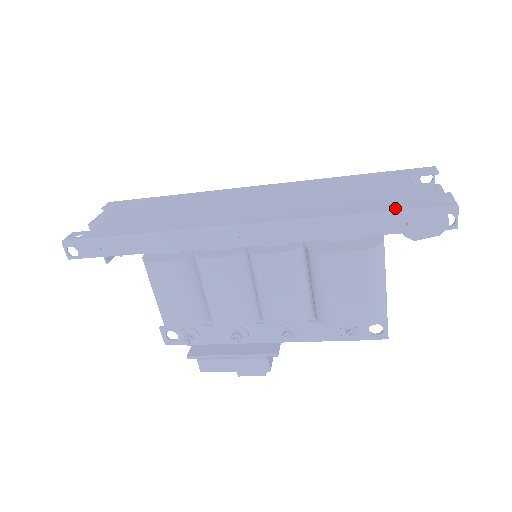
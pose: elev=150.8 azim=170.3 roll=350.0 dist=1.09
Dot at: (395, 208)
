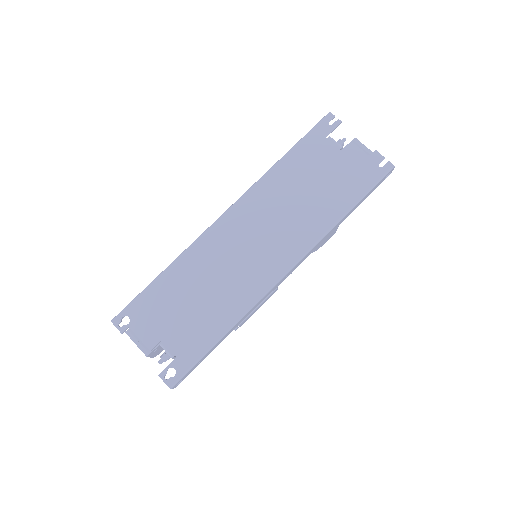
Dot at: (363, 190)
